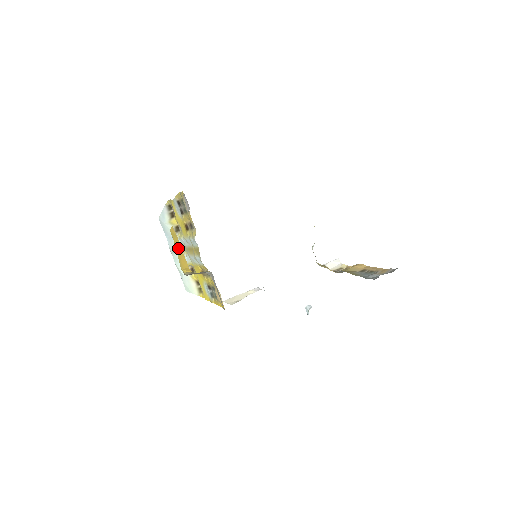
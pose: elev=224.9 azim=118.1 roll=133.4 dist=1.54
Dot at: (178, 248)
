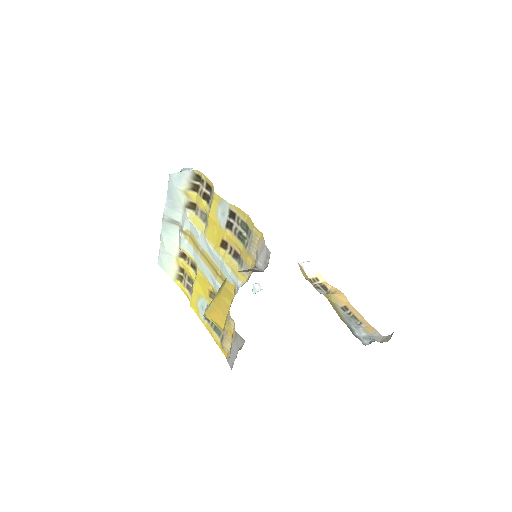
Dot at: (222, 303)
